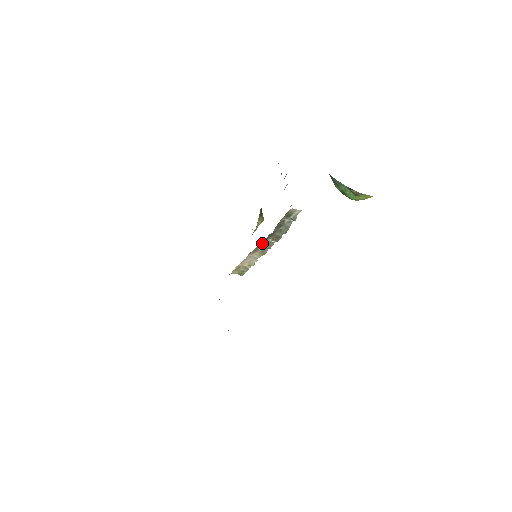
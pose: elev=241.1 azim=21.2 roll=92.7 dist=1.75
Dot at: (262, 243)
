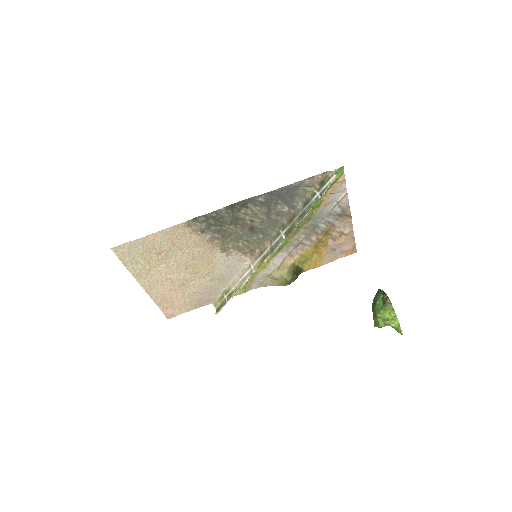
Dot at: (275, 236)
